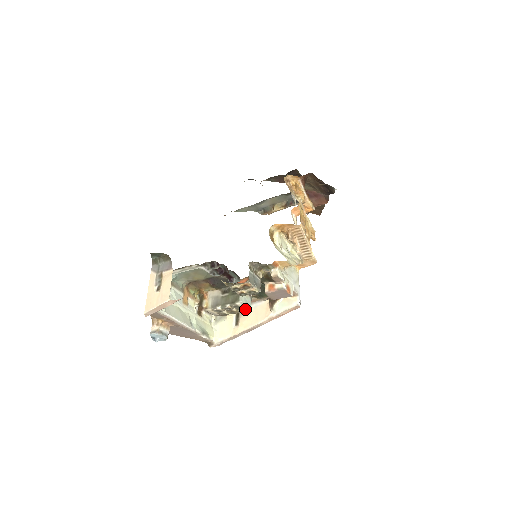
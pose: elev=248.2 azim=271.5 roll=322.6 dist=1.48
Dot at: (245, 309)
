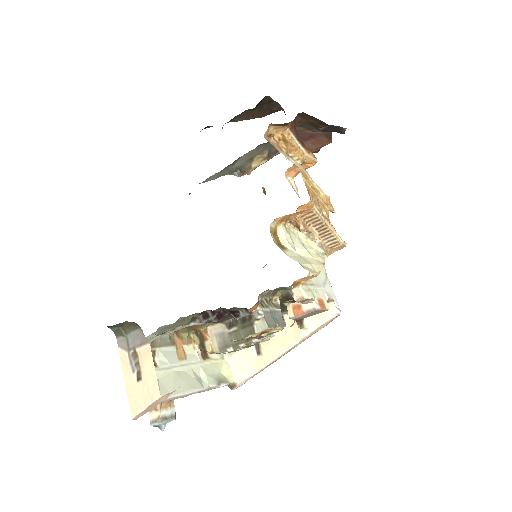
Dot at: (266, 340)
